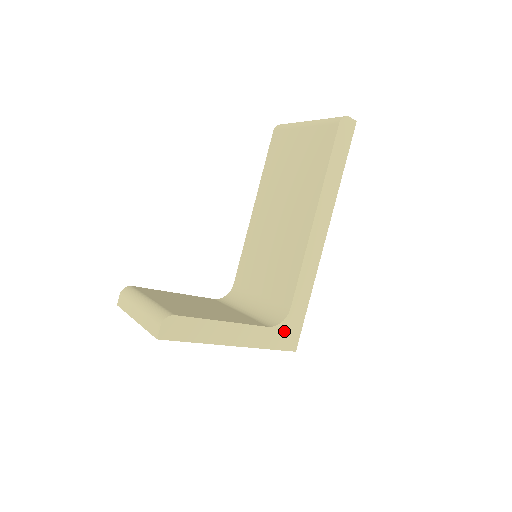
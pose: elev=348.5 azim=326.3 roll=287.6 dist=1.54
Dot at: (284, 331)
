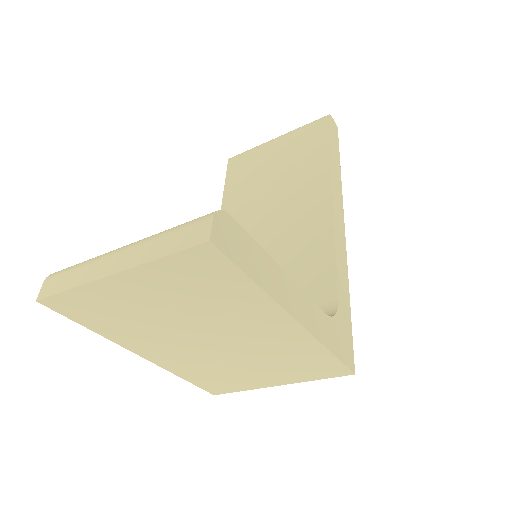
Dot at: (339, 331)
